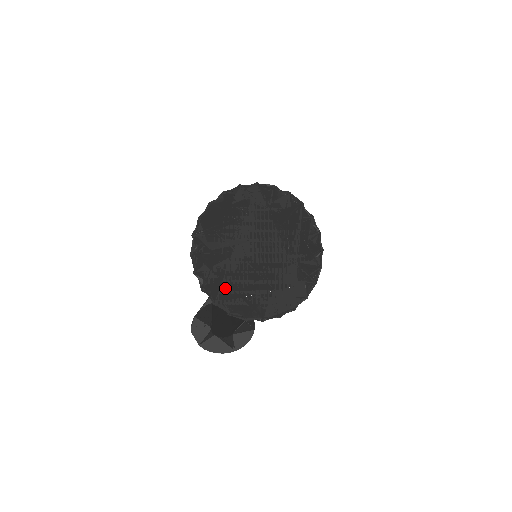
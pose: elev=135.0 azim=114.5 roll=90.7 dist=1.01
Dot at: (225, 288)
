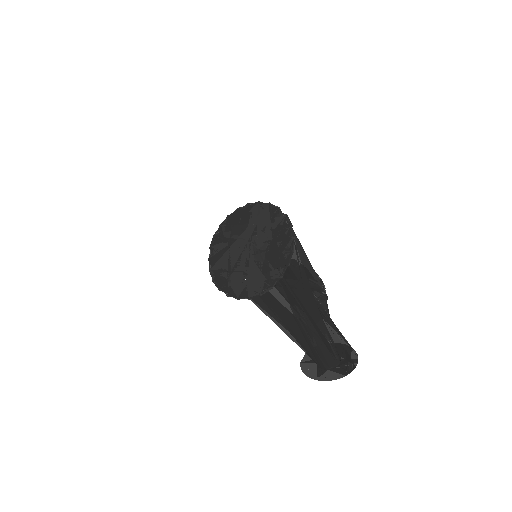
Dot at: (219, 264)
